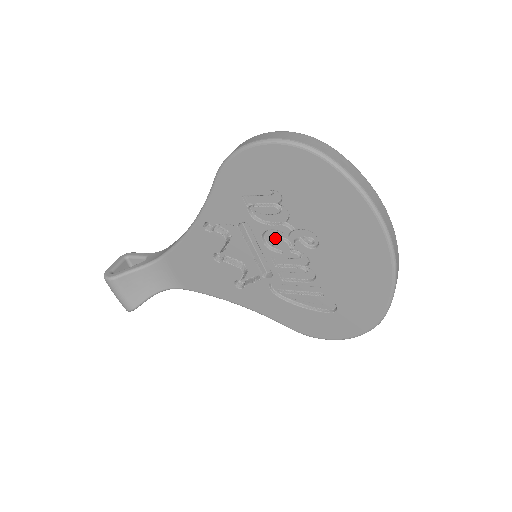
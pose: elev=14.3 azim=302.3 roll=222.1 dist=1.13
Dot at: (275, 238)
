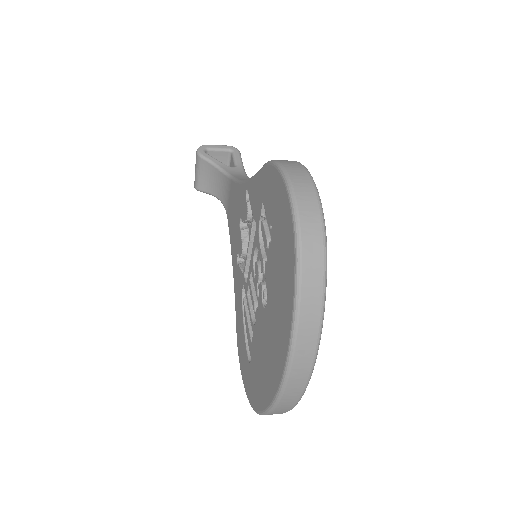
Dot at: (259, 261)
